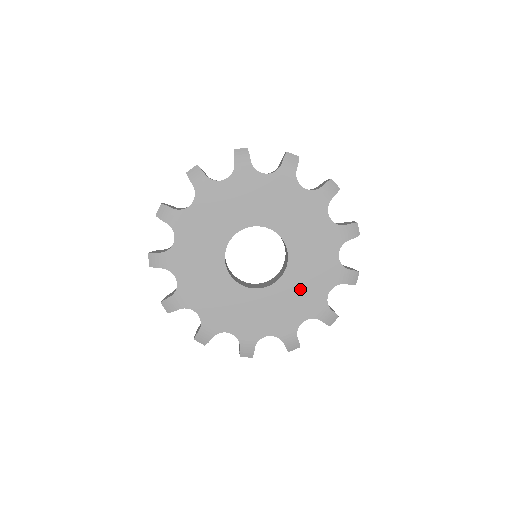
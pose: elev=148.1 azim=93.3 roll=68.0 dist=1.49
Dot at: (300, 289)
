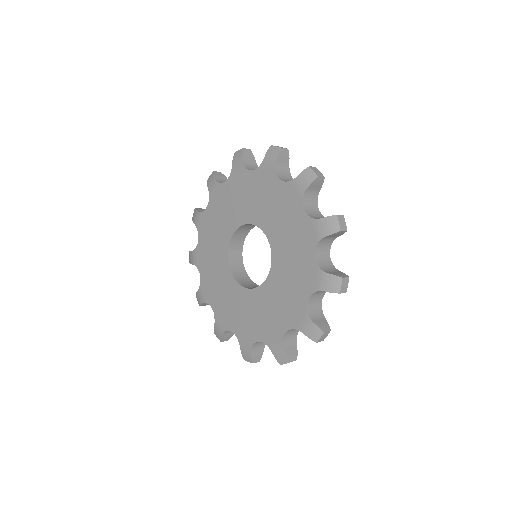
Dot at: (267, 309)
